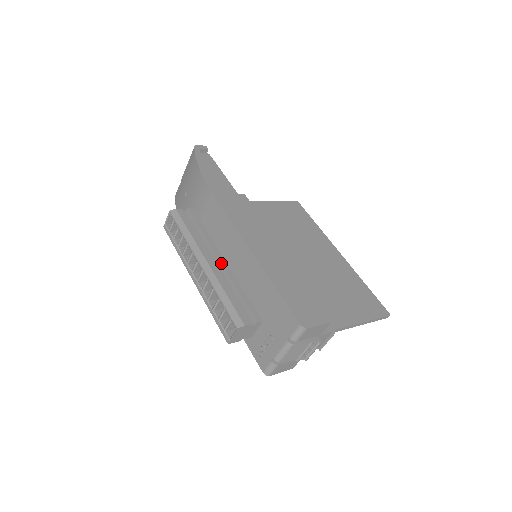
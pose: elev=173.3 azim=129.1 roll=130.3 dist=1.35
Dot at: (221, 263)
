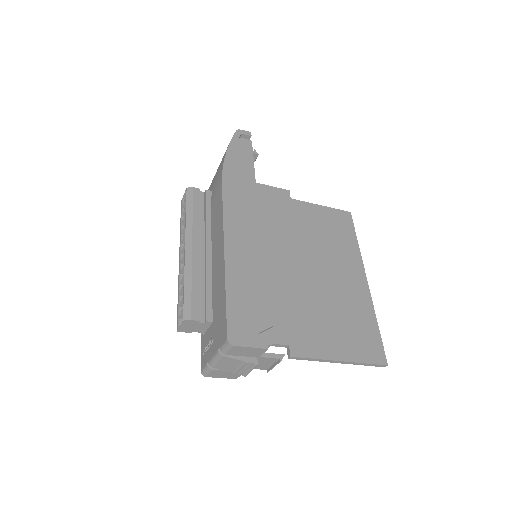
Dot at: (206, 252)
